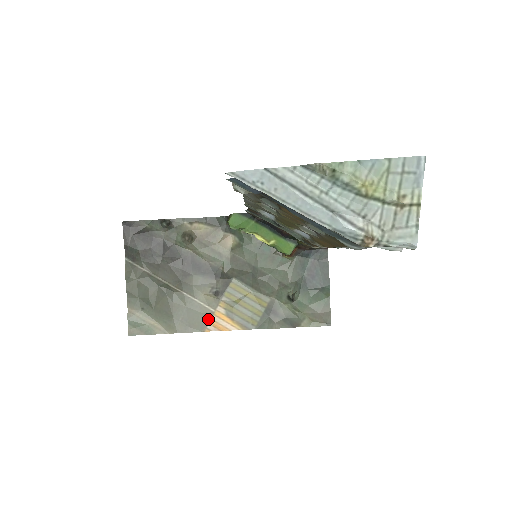
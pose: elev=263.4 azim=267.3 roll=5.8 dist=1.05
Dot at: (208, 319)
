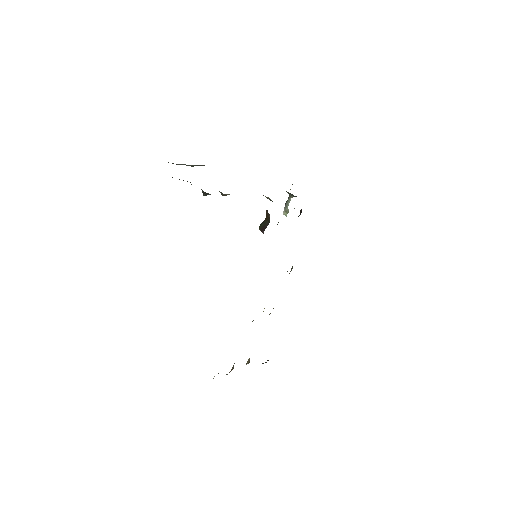
Dot at: occluded
